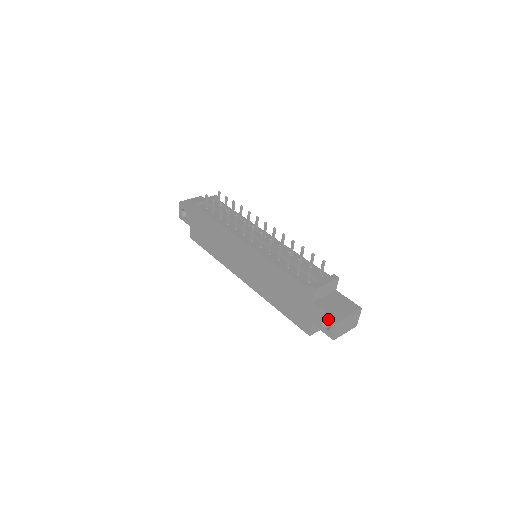
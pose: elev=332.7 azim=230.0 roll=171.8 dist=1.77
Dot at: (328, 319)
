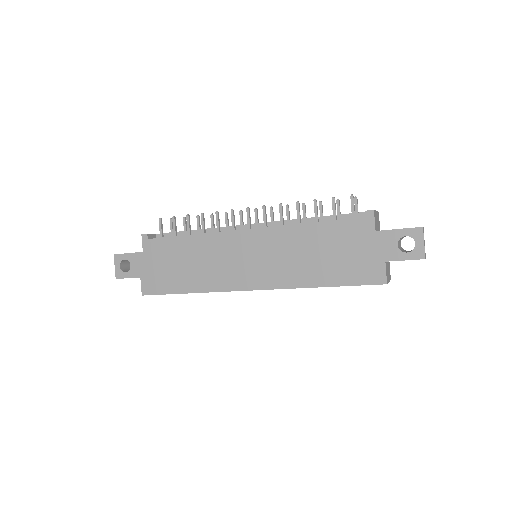
Dot at: (407, 235)
